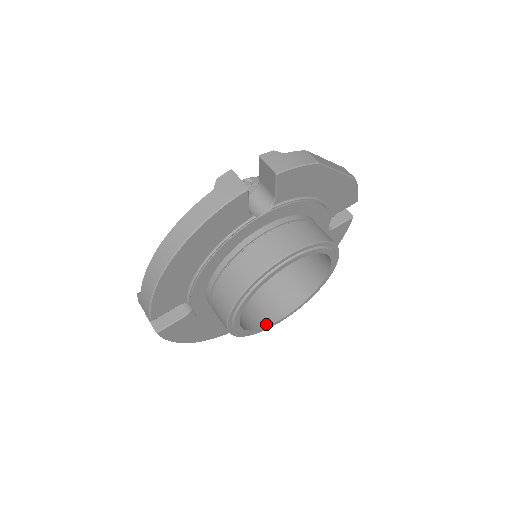
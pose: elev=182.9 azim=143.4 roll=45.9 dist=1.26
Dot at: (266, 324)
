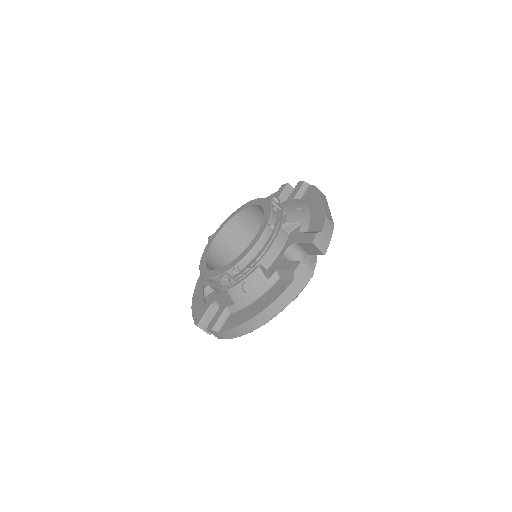
Dot at: occluded
